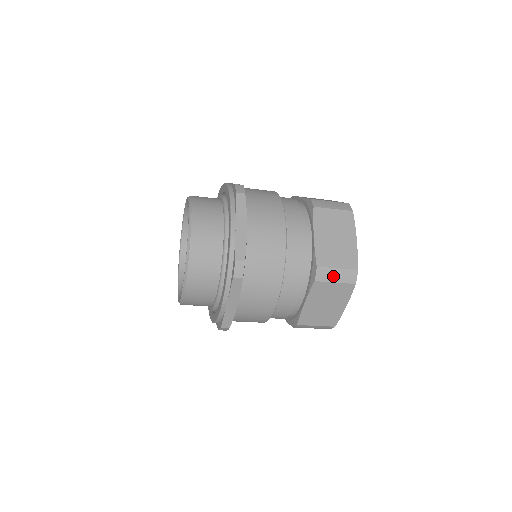
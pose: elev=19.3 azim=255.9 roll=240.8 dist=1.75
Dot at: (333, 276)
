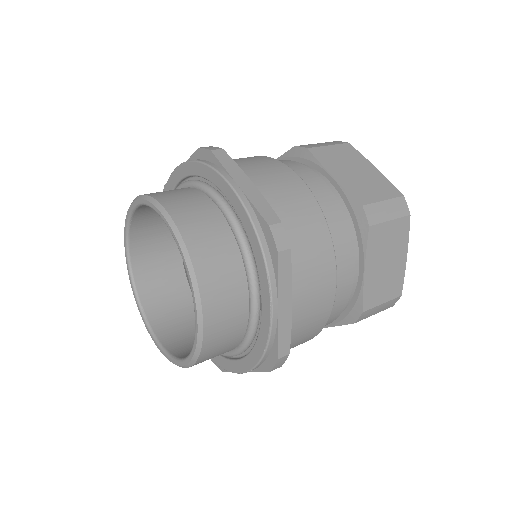
Dot at: (375, 312)
